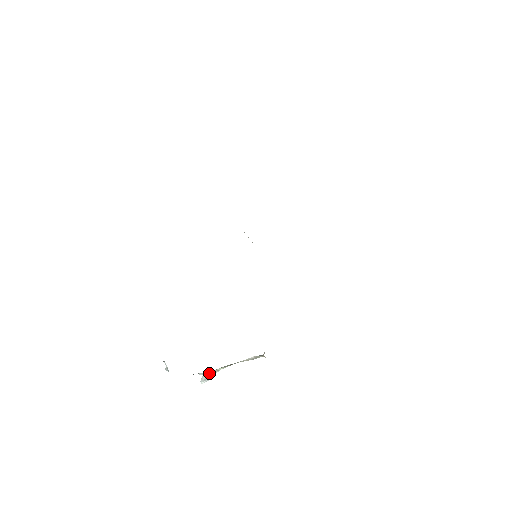
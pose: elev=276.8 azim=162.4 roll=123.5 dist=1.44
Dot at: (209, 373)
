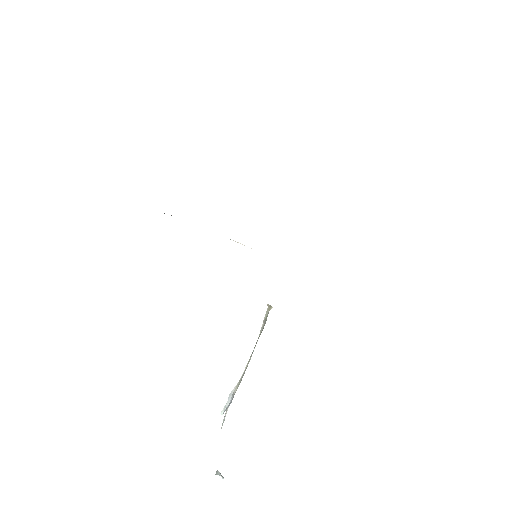
Dot at: occluded
